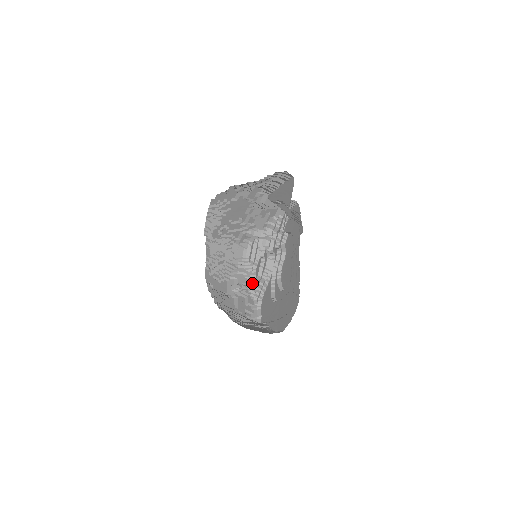
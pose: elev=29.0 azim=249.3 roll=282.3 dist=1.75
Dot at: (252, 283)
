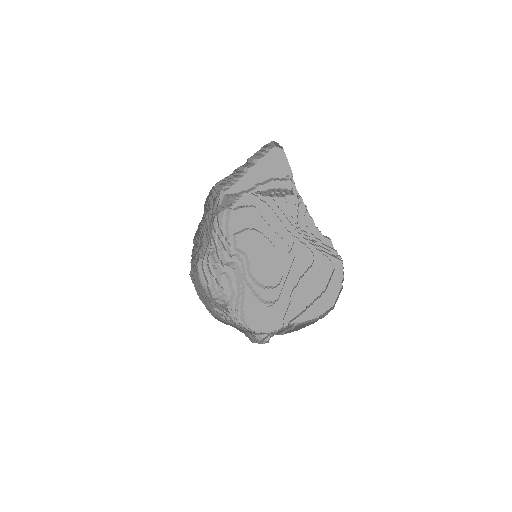
Dot at: (227, 307)
